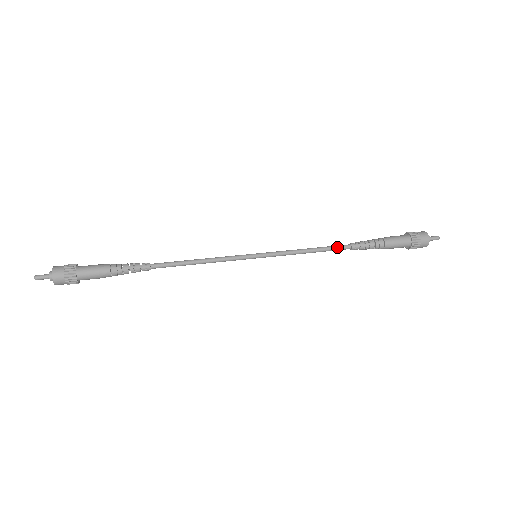
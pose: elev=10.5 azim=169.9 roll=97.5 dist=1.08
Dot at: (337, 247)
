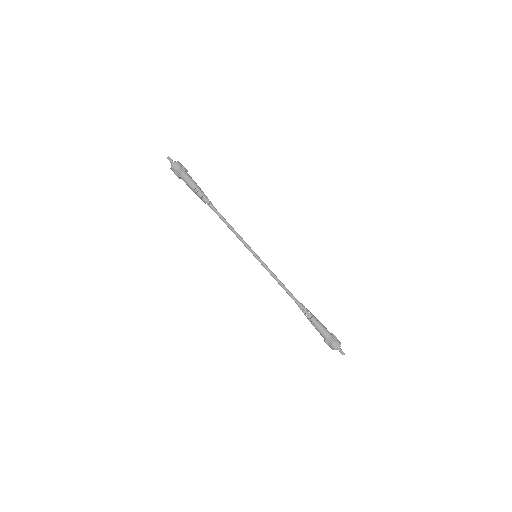
Dot at: (294, 297)
